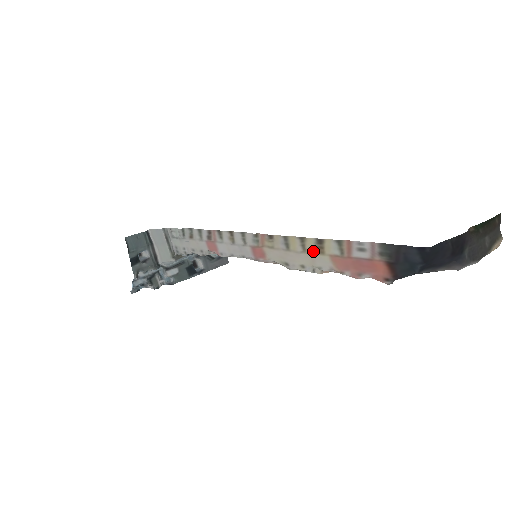
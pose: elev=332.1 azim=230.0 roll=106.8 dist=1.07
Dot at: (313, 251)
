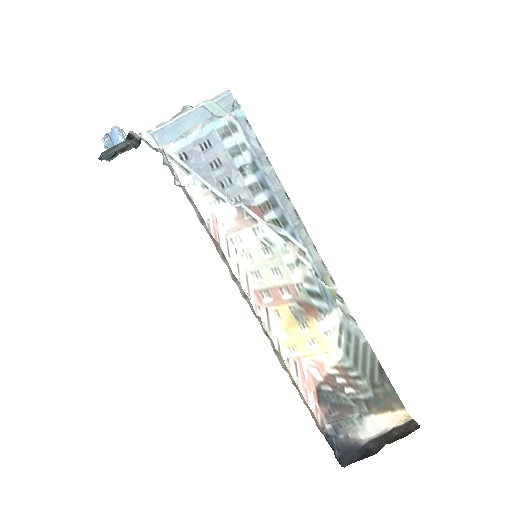
Dot at: (291, 378)
